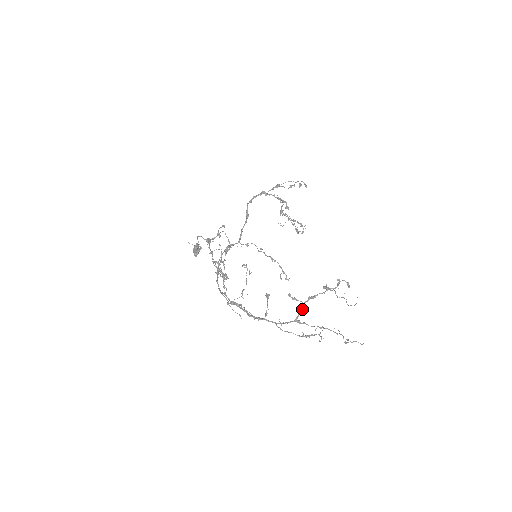
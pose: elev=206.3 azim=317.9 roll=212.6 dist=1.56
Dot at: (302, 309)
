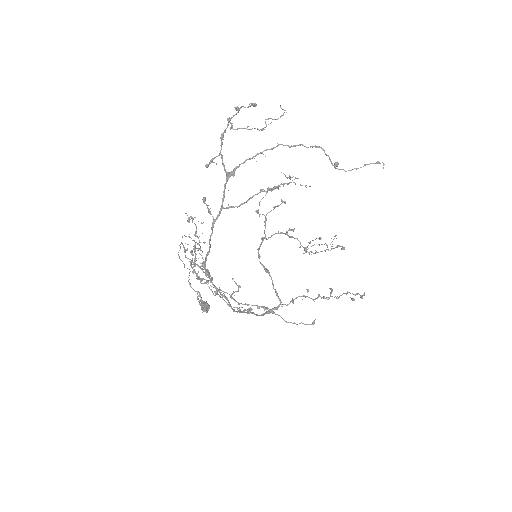
Dot at: (221, 157)
